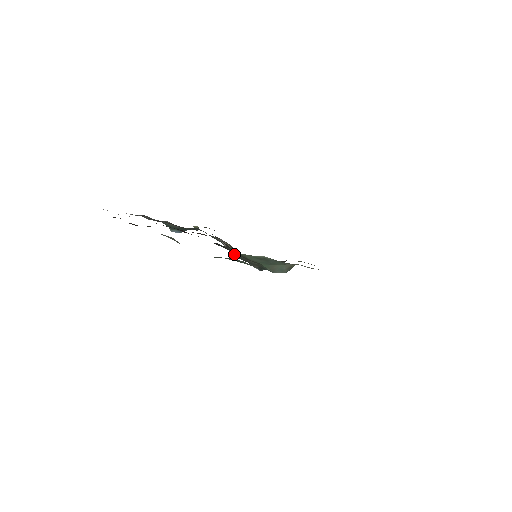
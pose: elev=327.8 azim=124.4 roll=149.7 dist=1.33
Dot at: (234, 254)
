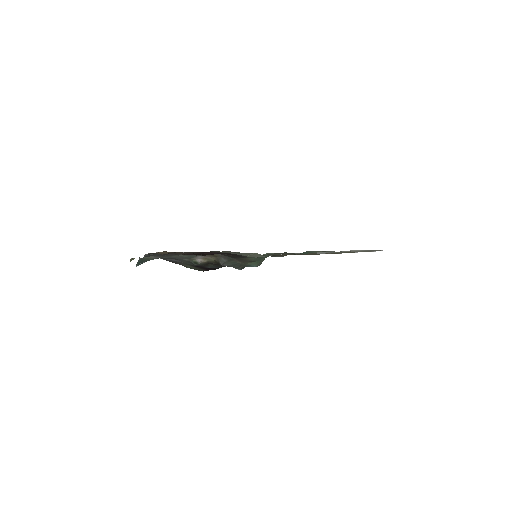
Dot at: (227, 263)
